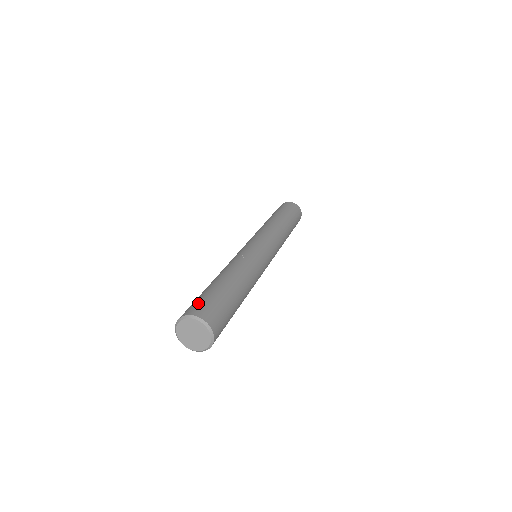
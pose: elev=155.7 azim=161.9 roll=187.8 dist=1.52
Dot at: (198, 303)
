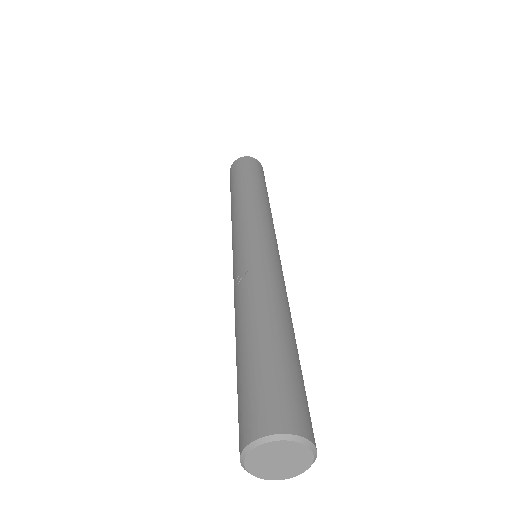
Dot at: (240, 413)
